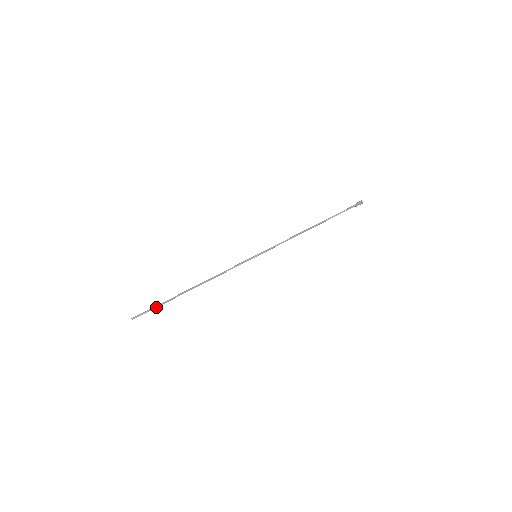
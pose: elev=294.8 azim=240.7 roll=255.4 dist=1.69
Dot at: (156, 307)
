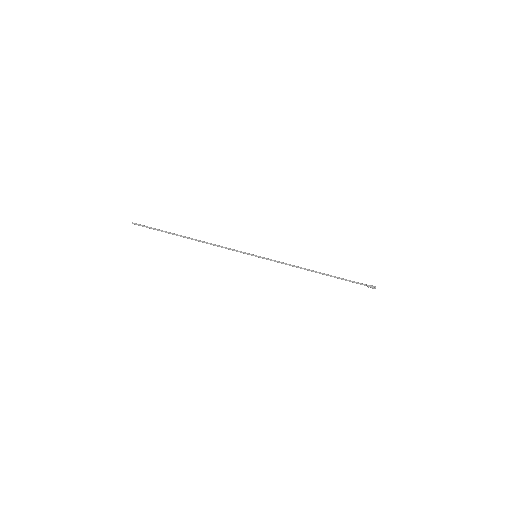
Dot at: (155, 229)
